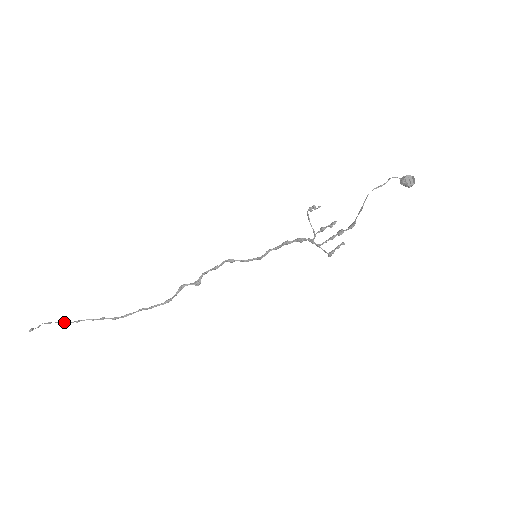
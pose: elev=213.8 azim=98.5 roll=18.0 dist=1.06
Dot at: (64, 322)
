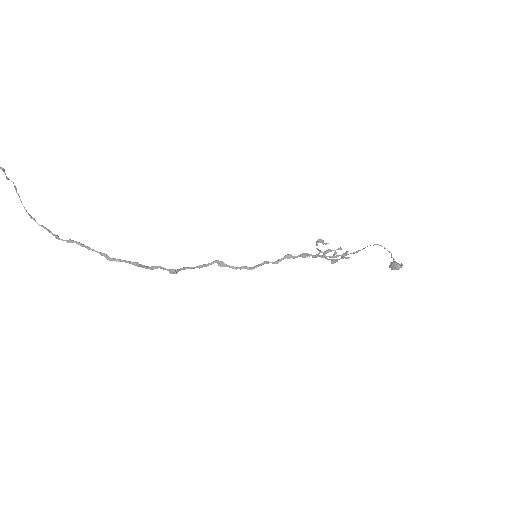
Dot at: occluded
